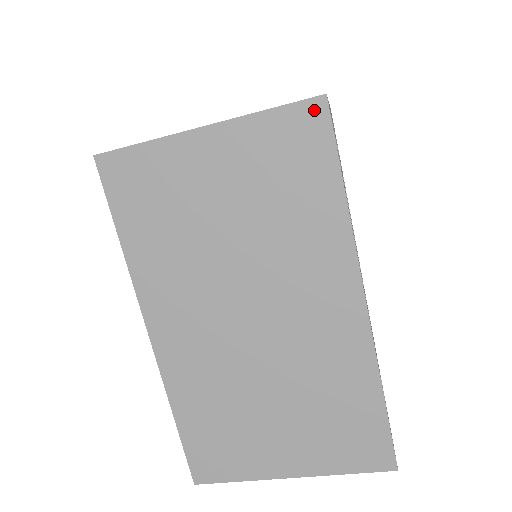
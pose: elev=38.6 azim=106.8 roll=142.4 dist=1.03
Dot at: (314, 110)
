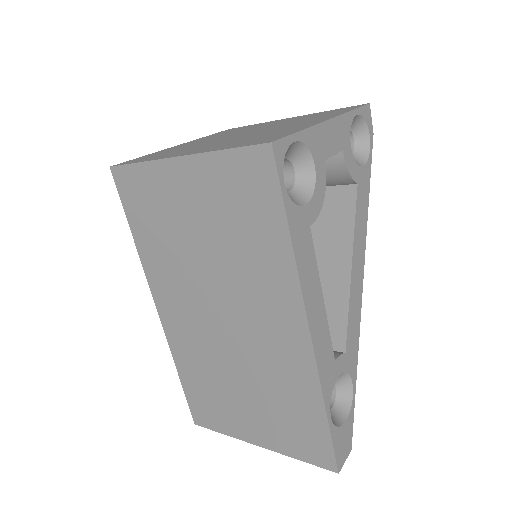
Dot at: (262, 156)
